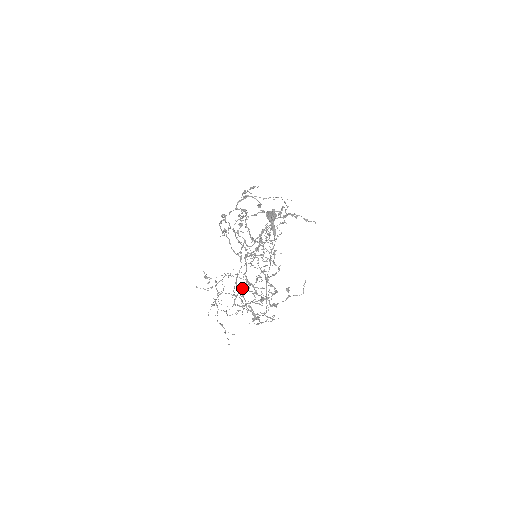
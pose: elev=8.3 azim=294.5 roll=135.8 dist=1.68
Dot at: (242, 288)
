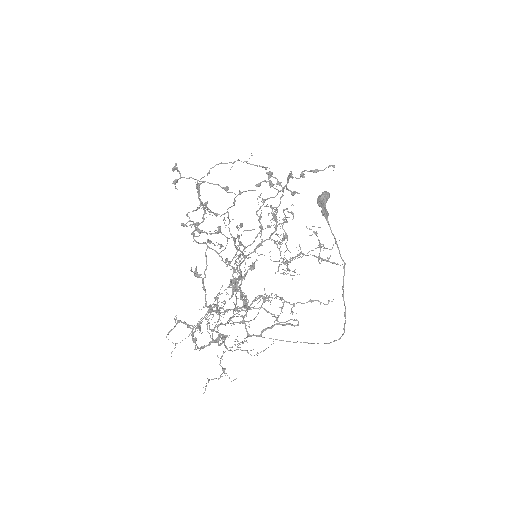
Dot at: (239, 307)
